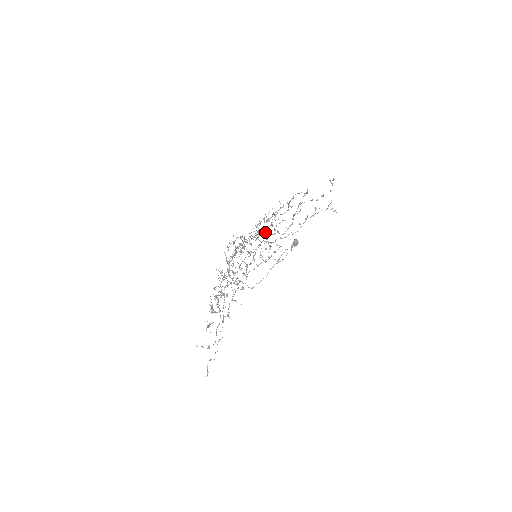
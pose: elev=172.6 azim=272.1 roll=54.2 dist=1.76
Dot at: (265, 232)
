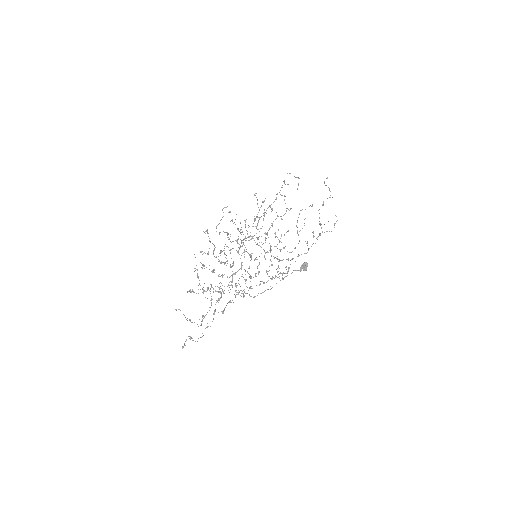
Dot at: (265, 233)
